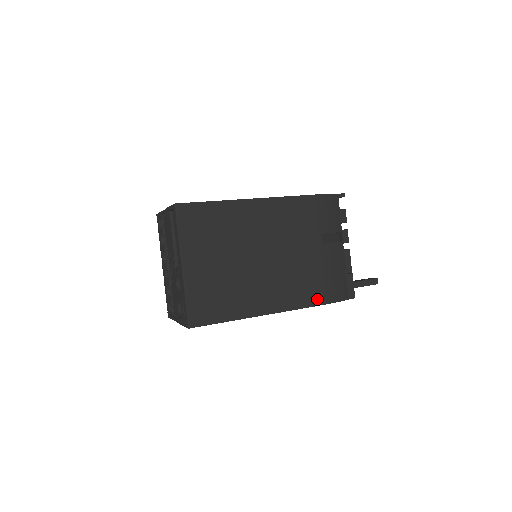
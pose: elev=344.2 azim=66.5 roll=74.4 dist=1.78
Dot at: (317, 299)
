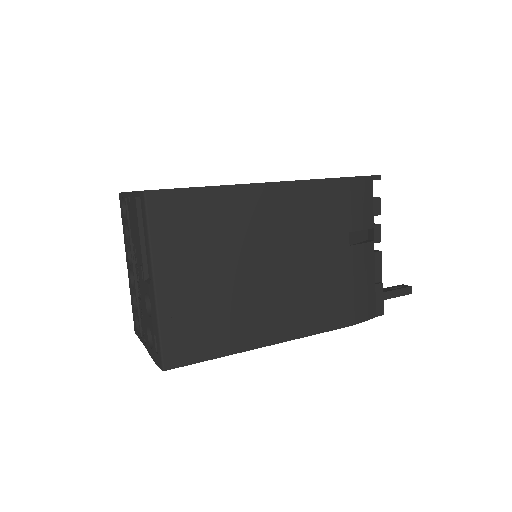
Dot at: (337, 320)
